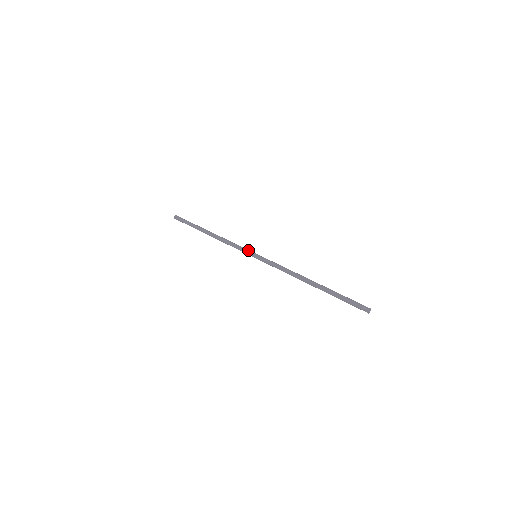
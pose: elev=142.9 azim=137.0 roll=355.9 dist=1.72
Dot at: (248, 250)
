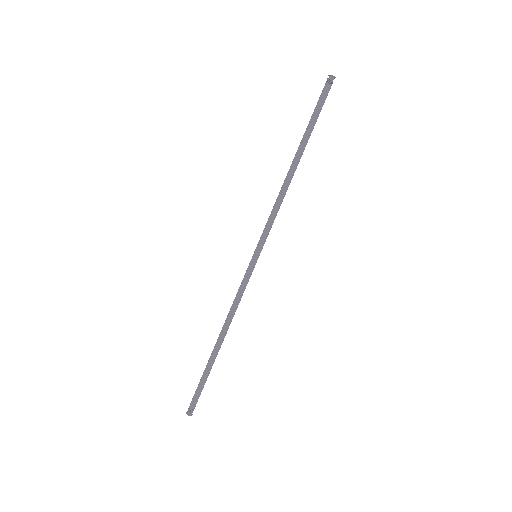
Dot at: (247, 269)
